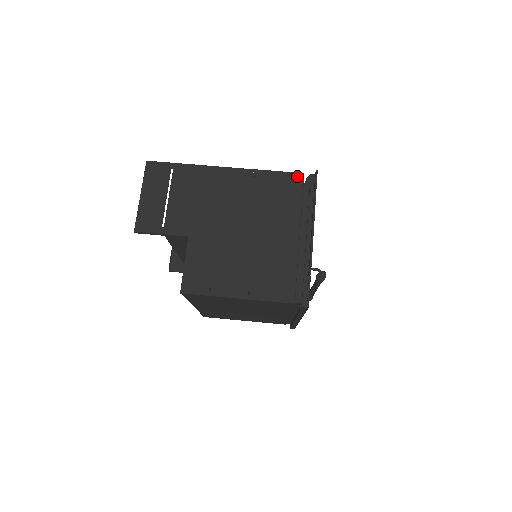
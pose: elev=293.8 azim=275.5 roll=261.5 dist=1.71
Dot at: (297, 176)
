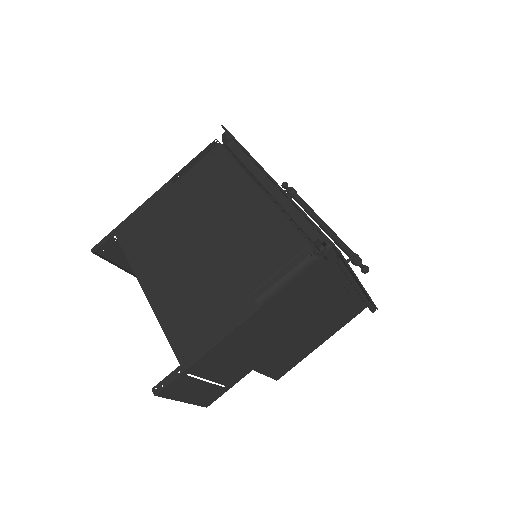
Dot at: (315, 265)
